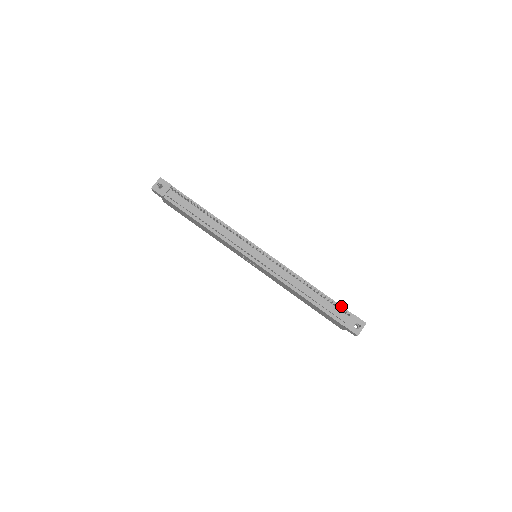
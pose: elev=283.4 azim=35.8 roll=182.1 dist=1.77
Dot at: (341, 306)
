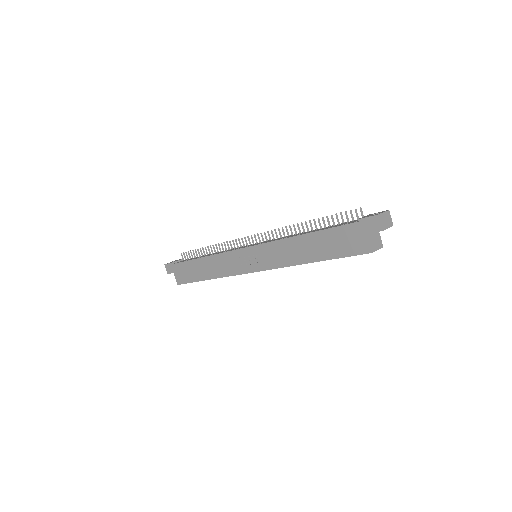
Dot at: occluded
